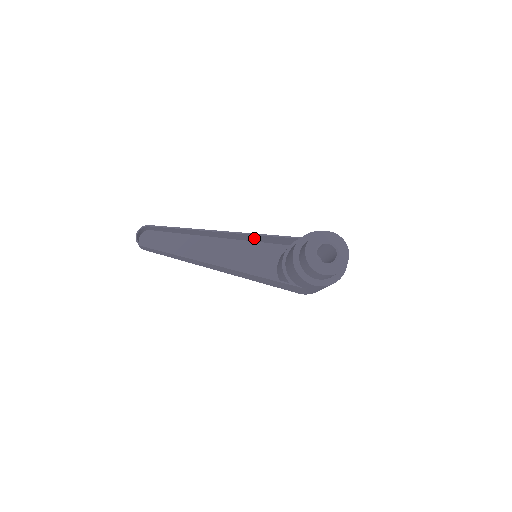
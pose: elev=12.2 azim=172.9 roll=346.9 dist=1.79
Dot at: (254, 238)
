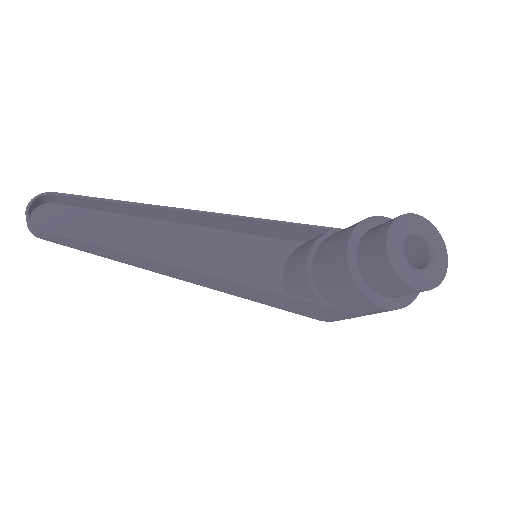
Dot at: (248, 226)
